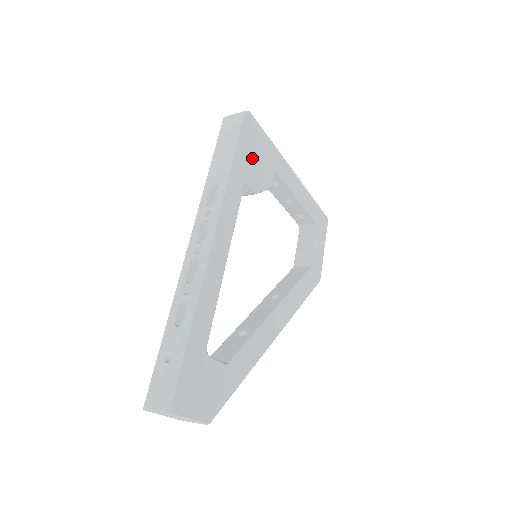
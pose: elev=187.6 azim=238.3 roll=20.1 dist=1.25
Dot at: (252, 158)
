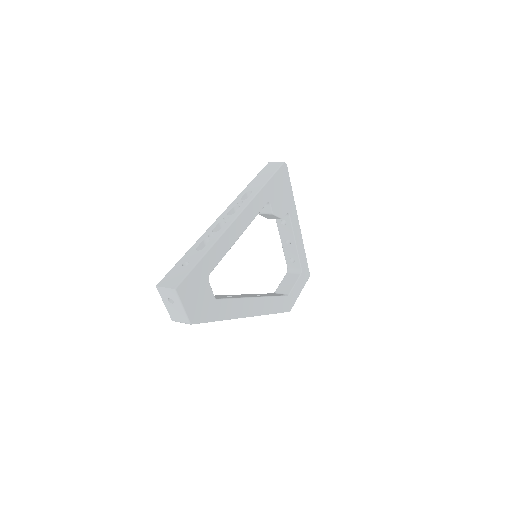
Dot at: (278, 191)
